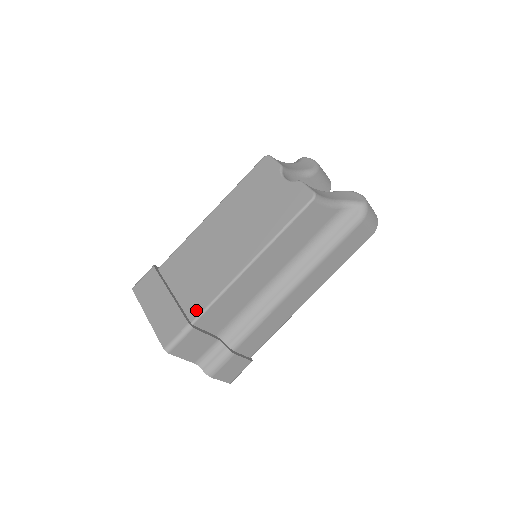
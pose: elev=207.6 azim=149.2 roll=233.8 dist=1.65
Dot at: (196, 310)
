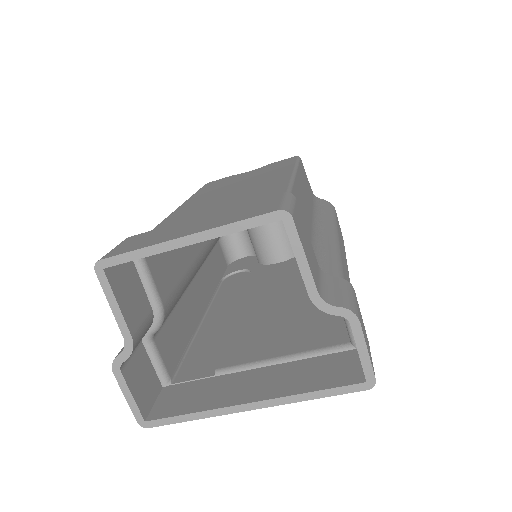
Dot at: occluded
